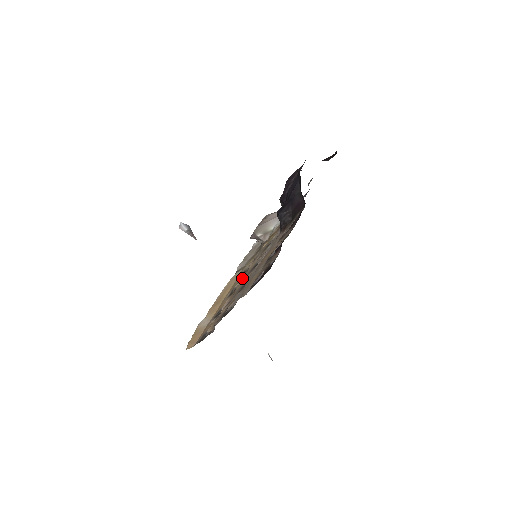
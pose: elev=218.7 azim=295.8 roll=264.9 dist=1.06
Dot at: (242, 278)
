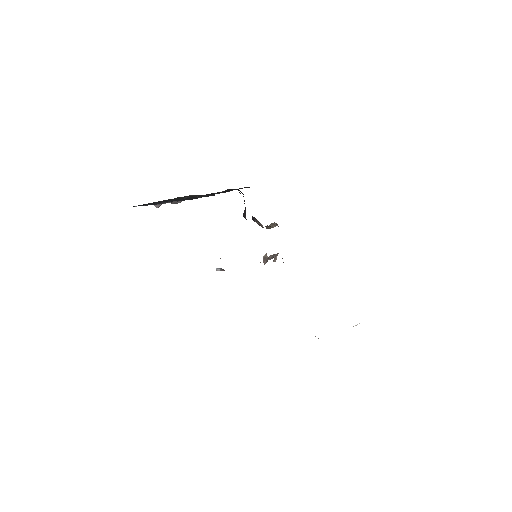
Dot at: occluded
